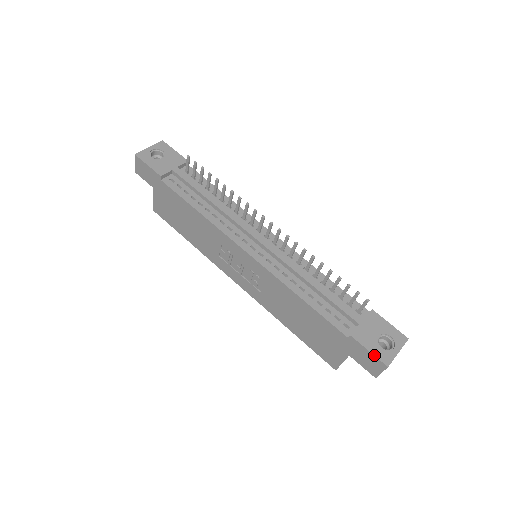
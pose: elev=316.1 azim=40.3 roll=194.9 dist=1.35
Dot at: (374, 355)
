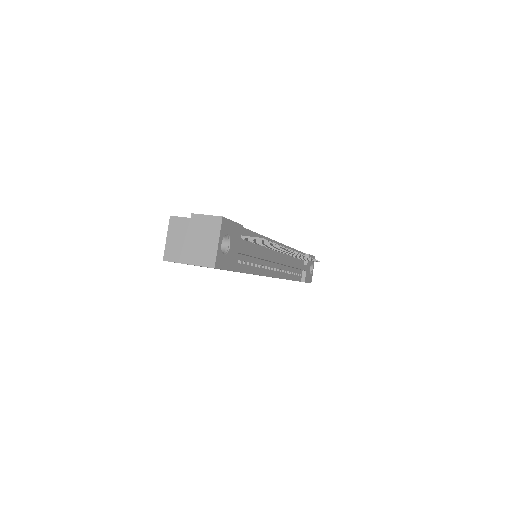
Dot at: occluded
